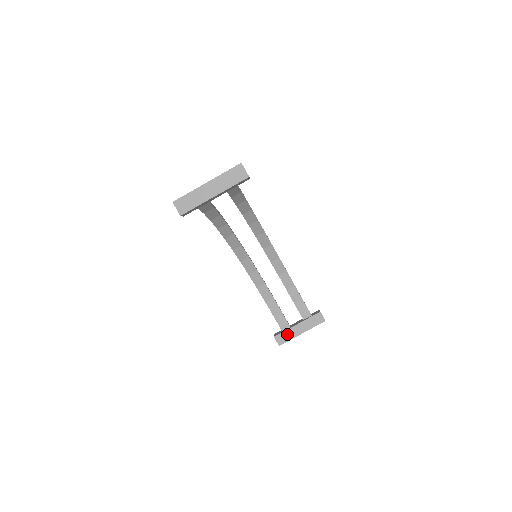
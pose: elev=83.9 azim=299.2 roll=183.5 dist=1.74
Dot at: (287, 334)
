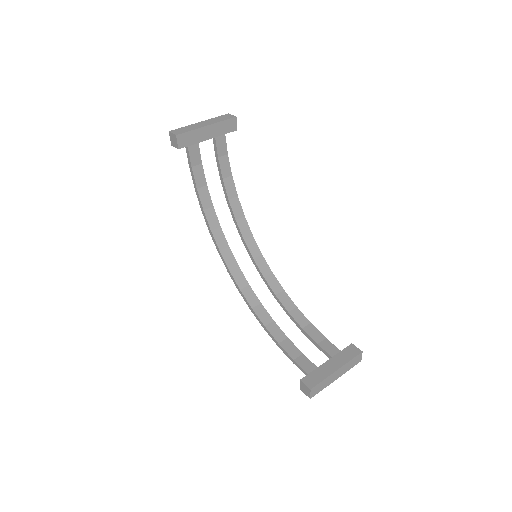
Dot at: (317, 374)
